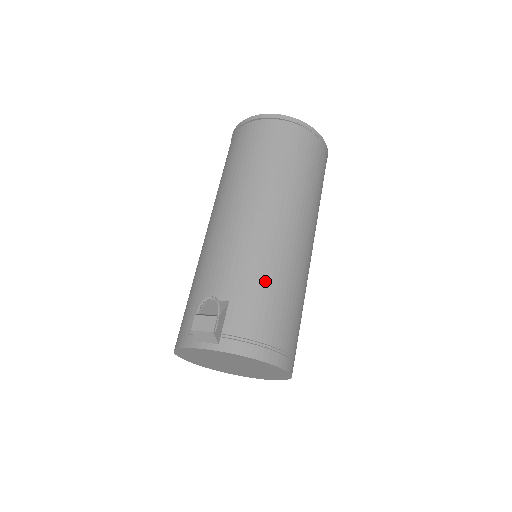
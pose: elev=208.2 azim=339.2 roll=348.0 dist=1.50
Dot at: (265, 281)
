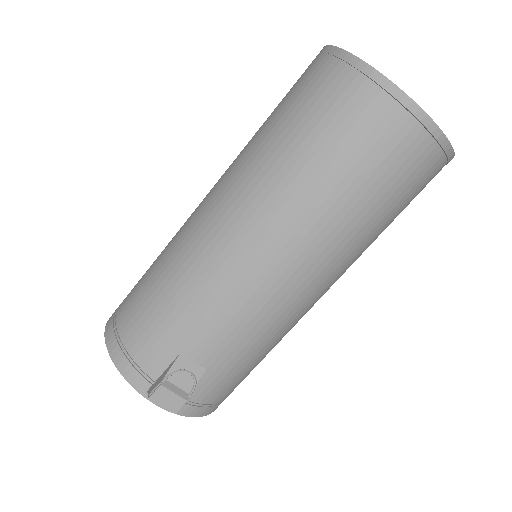
Dot at: (257, 354)
